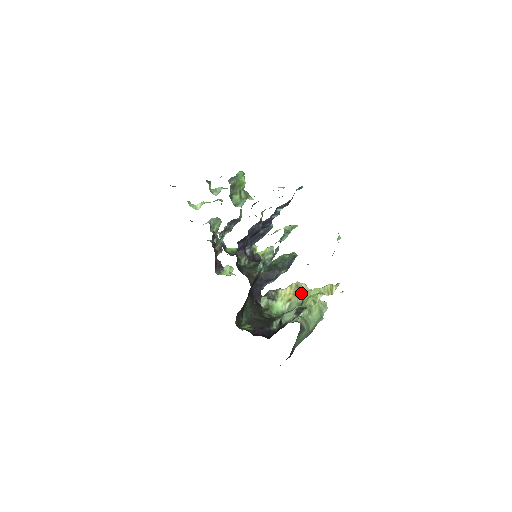
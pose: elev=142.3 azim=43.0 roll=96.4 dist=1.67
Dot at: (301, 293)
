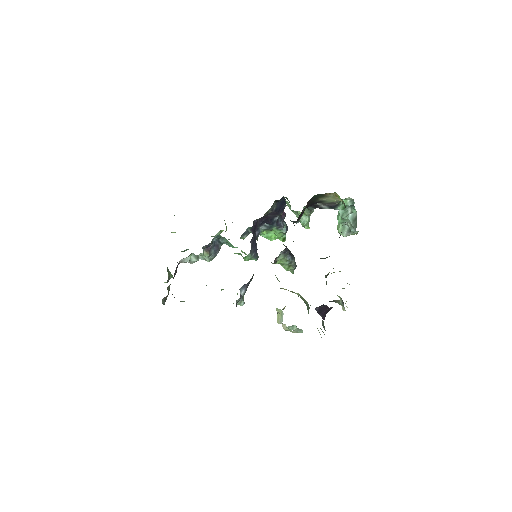
Dot at: occluded
